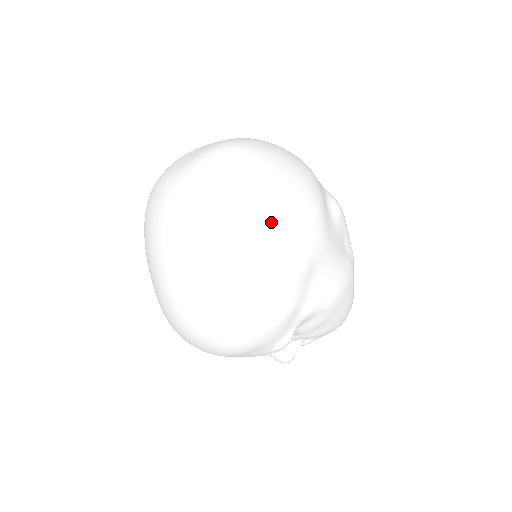
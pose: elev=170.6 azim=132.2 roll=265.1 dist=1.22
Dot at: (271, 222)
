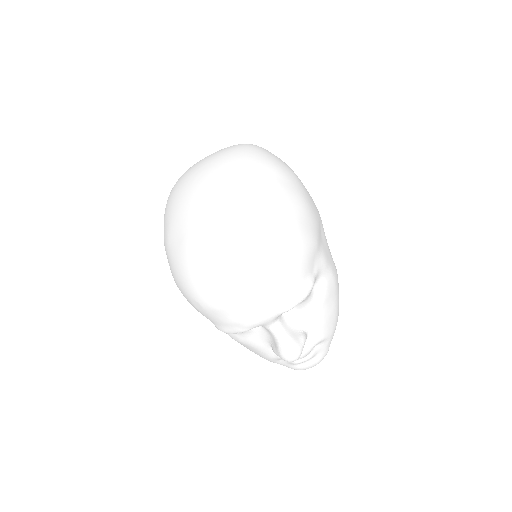
Dot at: (294, 173)
